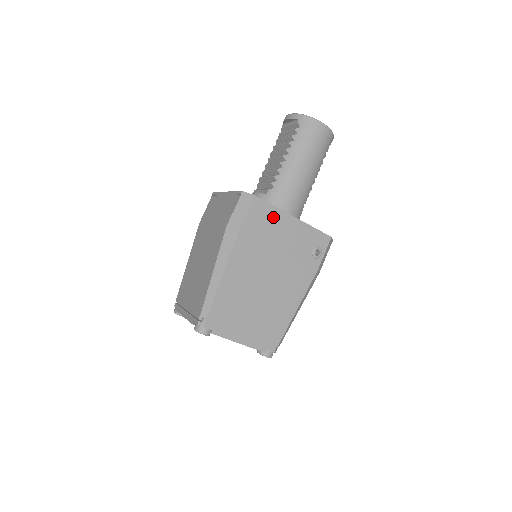
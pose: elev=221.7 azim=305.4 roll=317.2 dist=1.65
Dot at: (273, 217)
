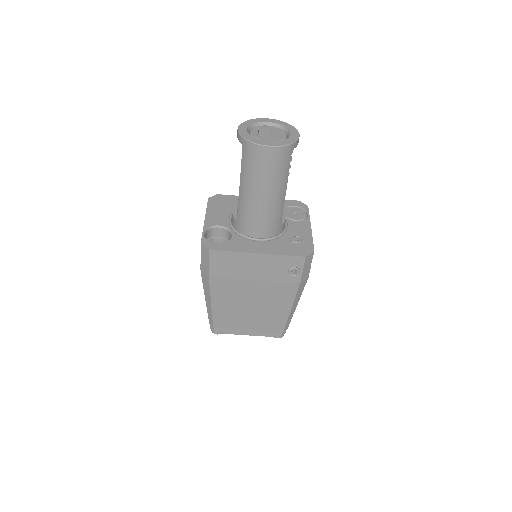
Dot at: (235, 259)
